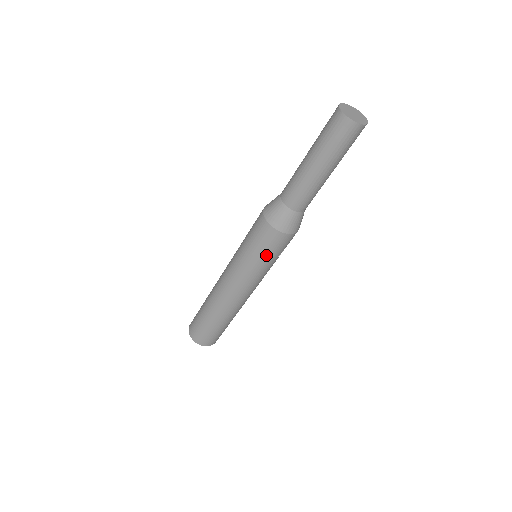
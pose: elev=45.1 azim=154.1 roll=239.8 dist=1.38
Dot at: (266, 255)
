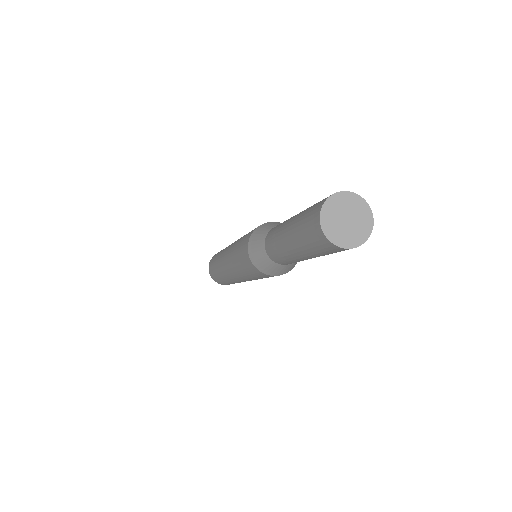
Dot at: (255, 276)
